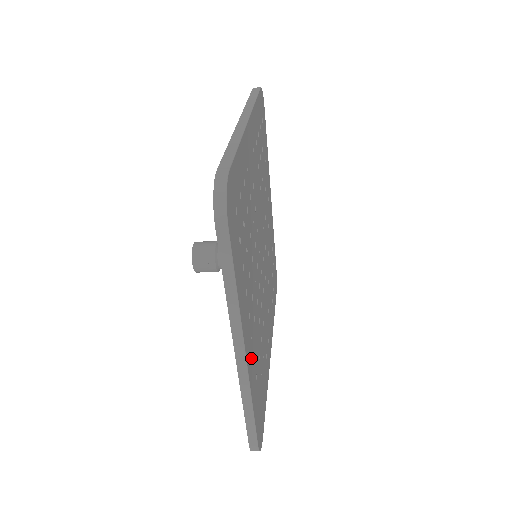
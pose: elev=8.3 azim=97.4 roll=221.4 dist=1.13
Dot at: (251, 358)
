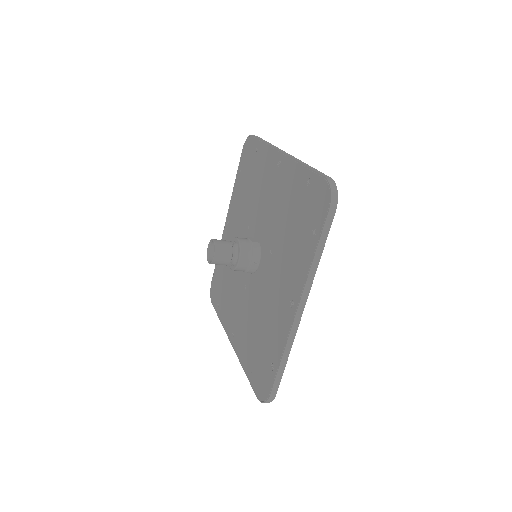
Dot at: occluded
